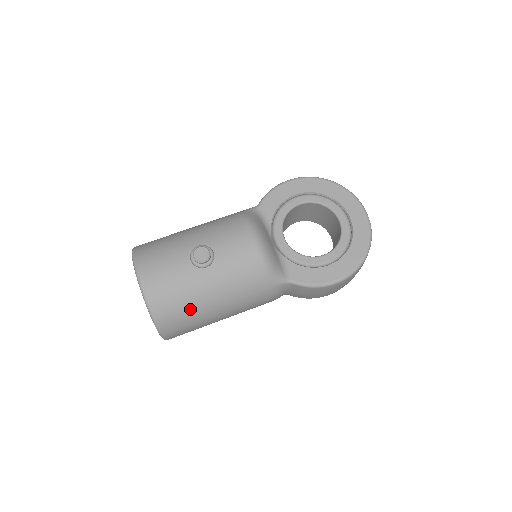
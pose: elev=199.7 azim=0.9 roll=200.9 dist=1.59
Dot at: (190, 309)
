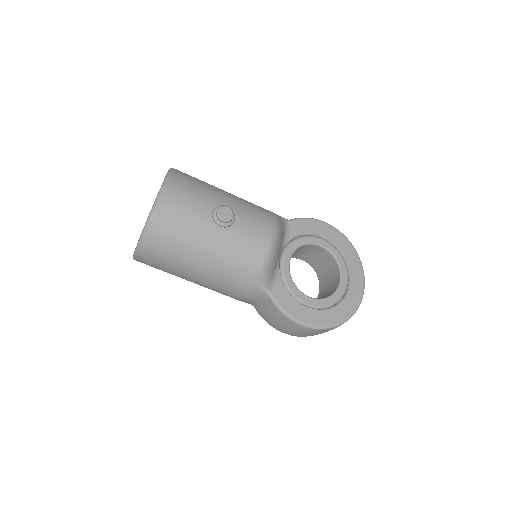
Dot at: (179, 248)
